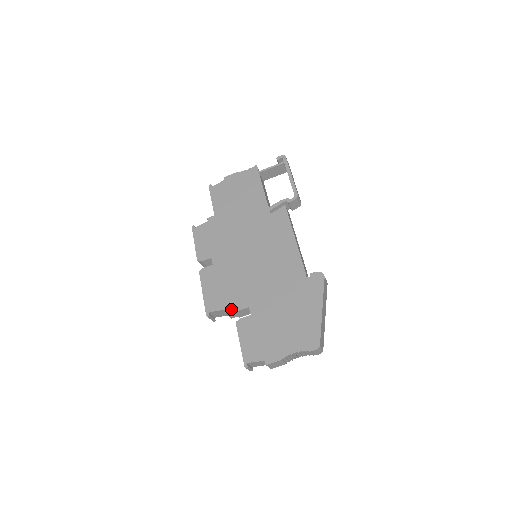
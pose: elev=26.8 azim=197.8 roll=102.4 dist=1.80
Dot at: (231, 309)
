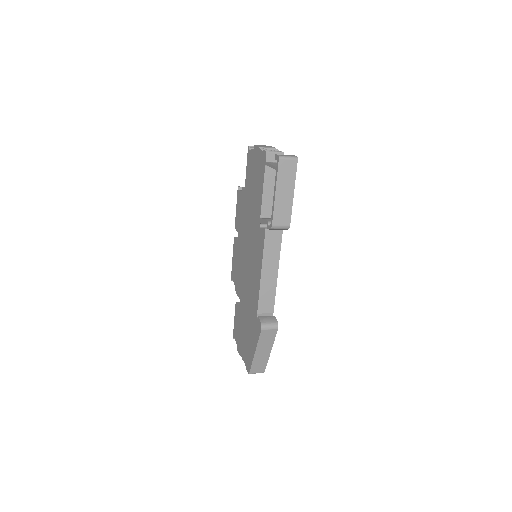
Dot at: (236, 289)
